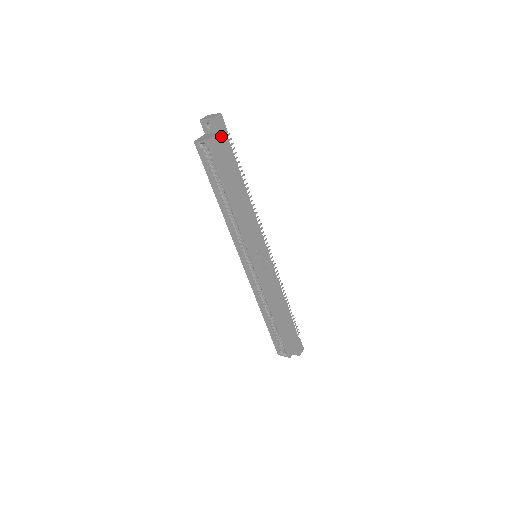
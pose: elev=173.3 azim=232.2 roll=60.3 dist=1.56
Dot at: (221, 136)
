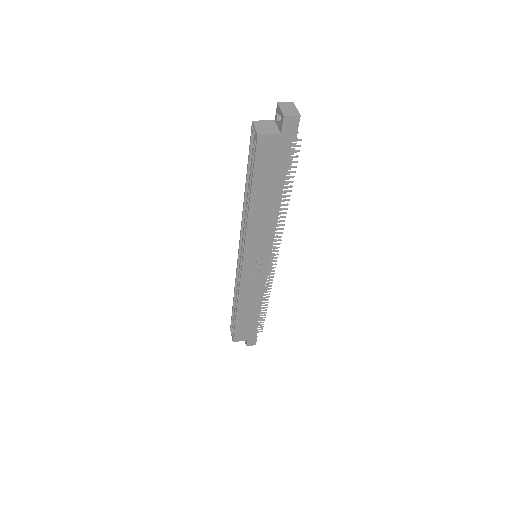
Dot at: (282, 139)
